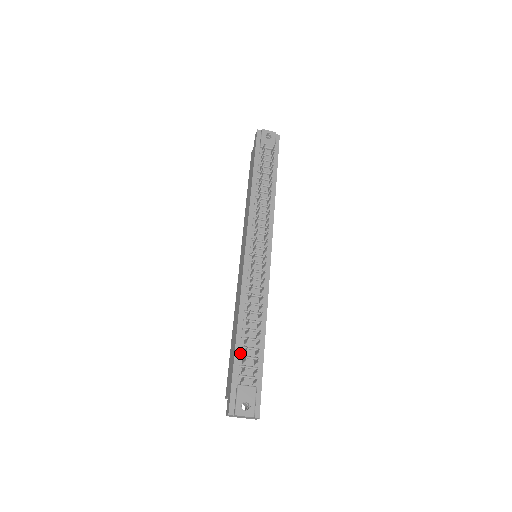
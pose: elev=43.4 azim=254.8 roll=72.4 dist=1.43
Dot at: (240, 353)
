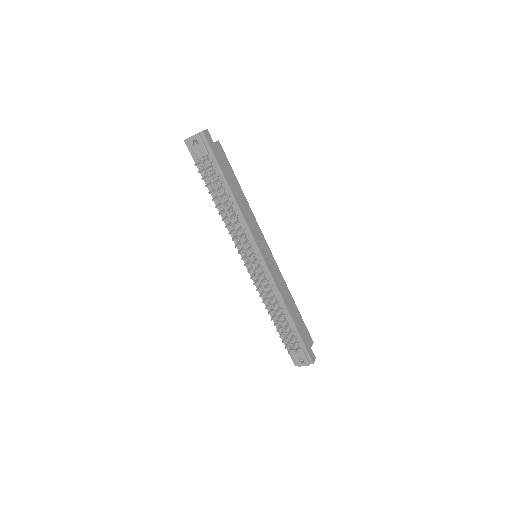
Dot at: (282, 332)
